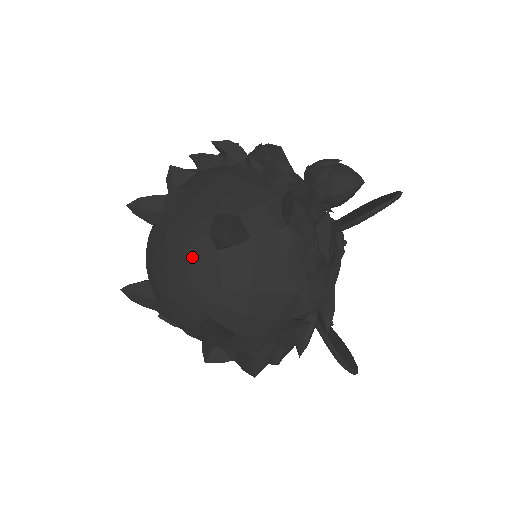
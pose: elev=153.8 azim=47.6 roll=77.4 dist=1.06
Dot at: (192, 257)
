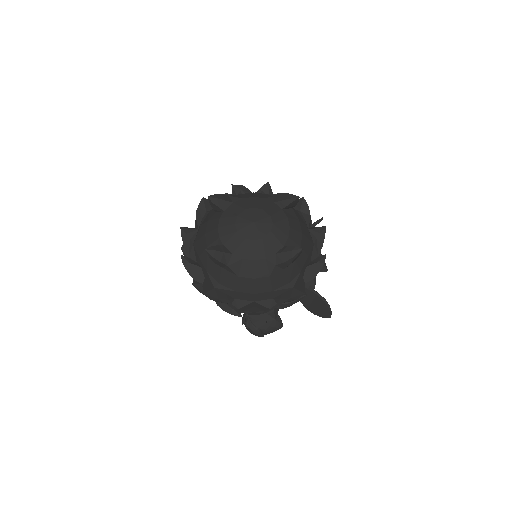
Dot at: (270, 213)
